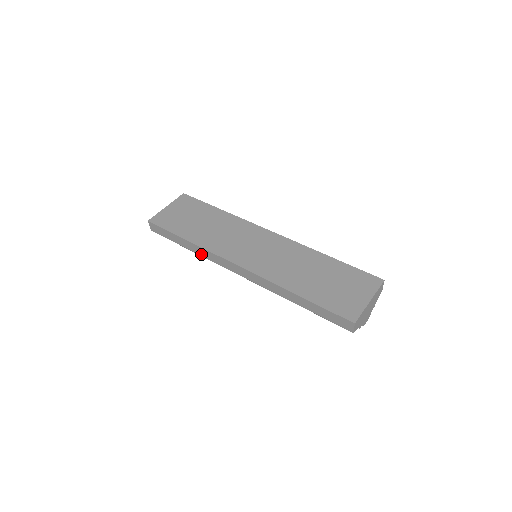
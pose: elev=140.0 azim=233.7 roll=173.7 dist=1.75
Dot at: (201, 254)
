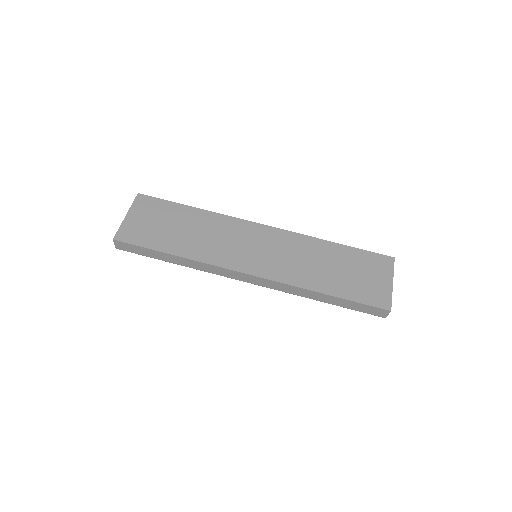
Dot at: (195, 267)
